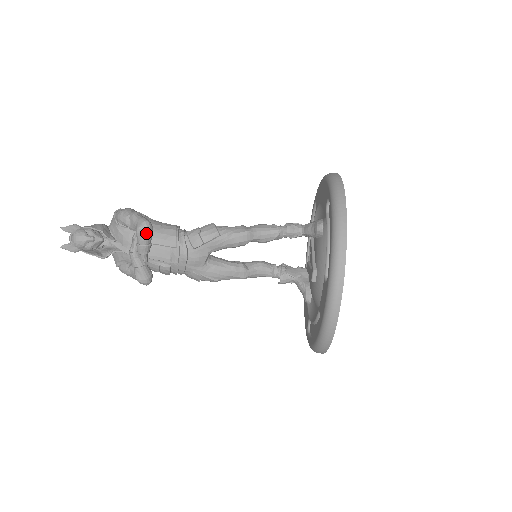
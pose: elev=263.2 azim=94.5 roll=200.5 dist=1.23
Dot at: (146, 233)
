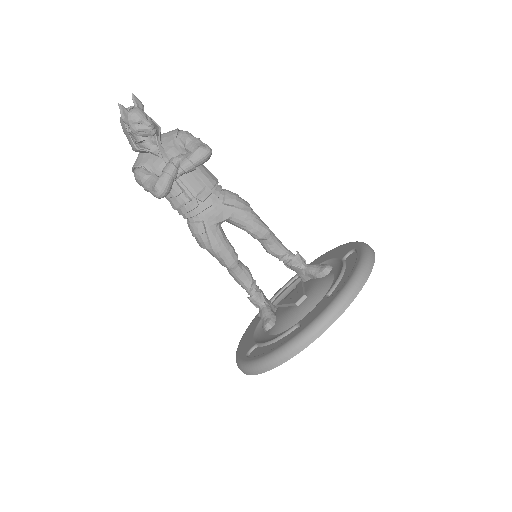
Dot at: (204, 155)
